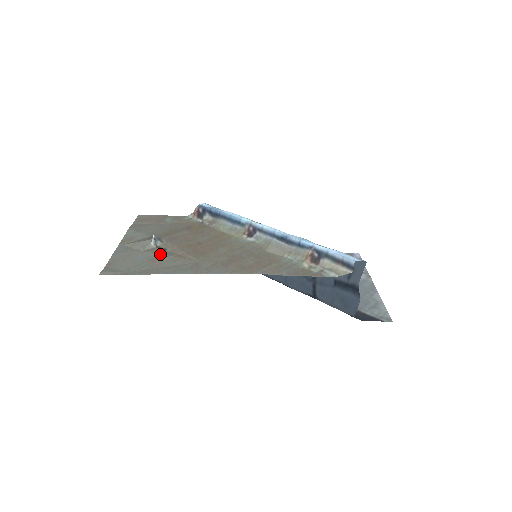
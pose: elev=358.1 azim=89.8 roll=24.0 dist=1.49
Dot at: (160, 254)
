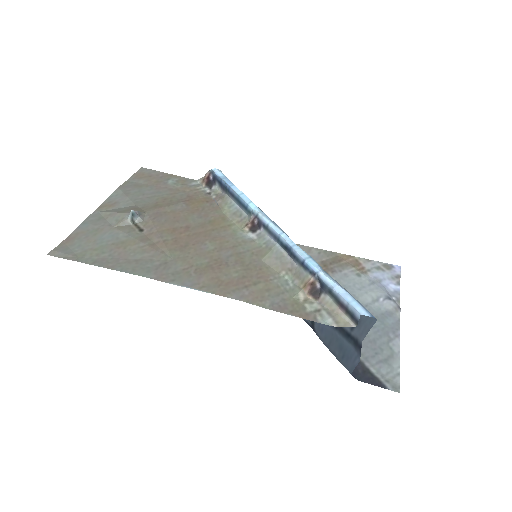
Dot at: (131, 237)
